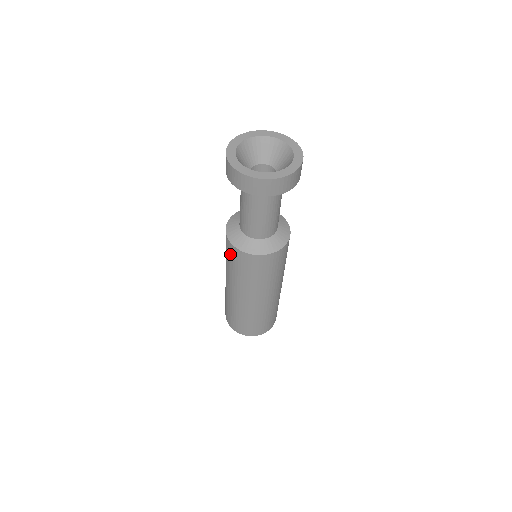
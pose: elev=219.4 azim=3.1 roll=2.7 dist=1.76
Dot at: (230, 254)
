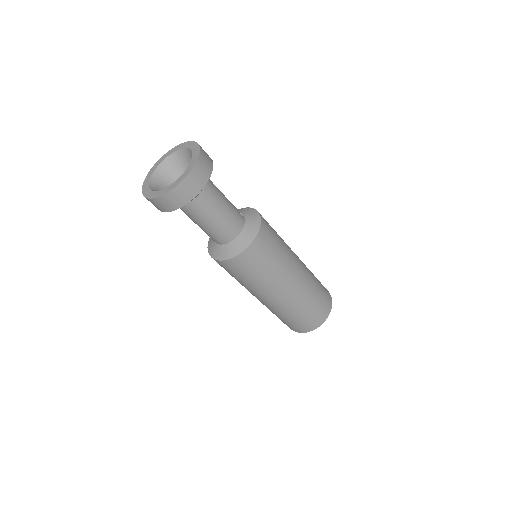
Dot at: (227, 270)
